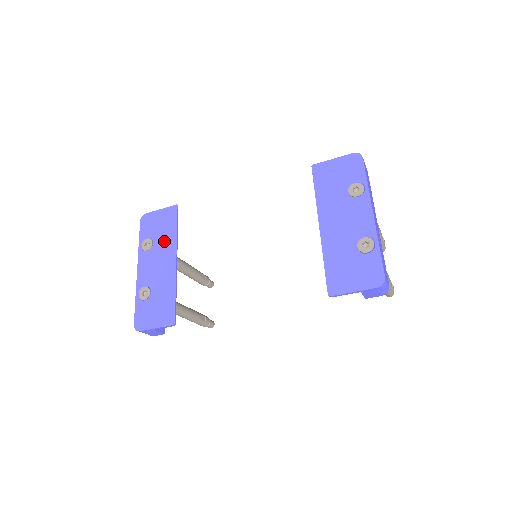
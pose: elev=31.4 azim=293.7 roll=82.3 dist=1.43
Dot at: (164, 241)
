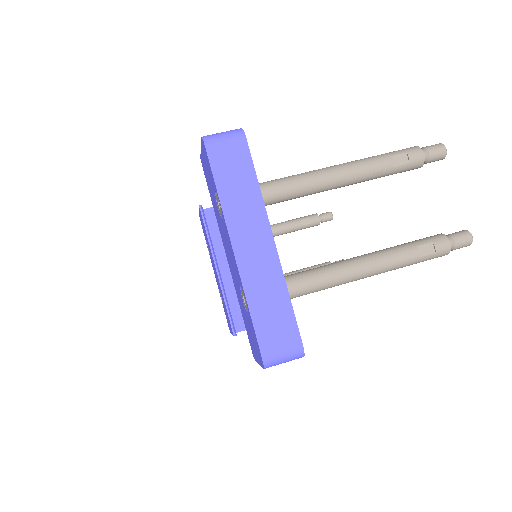
Dot at: (209, 247)
